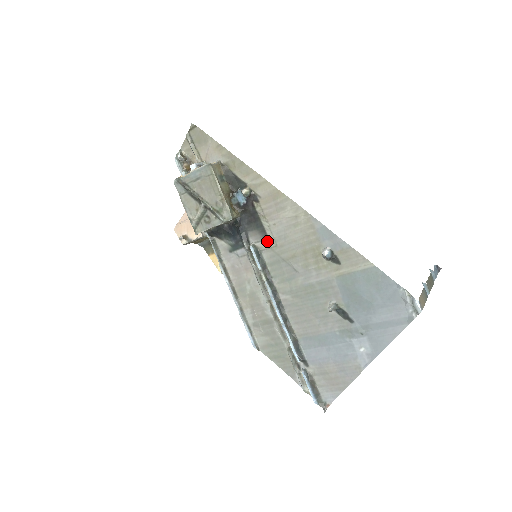
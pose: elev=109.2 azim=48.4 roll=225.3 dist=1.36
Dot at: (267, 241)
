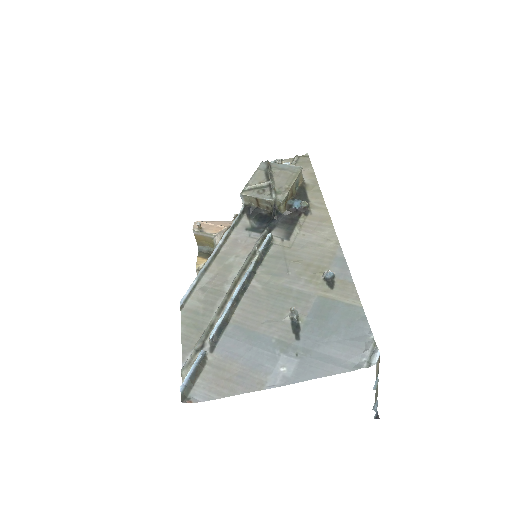
Dot at: (285, 241)
